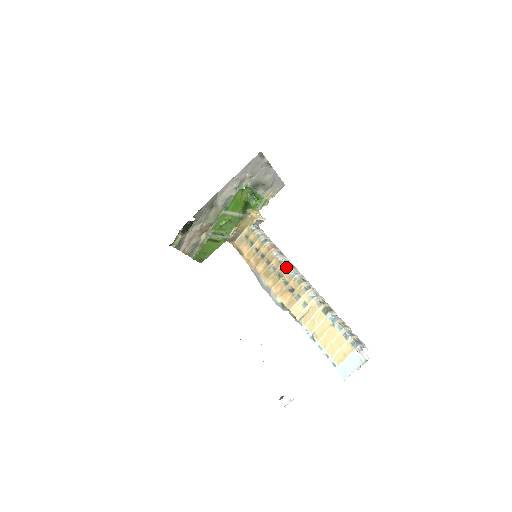
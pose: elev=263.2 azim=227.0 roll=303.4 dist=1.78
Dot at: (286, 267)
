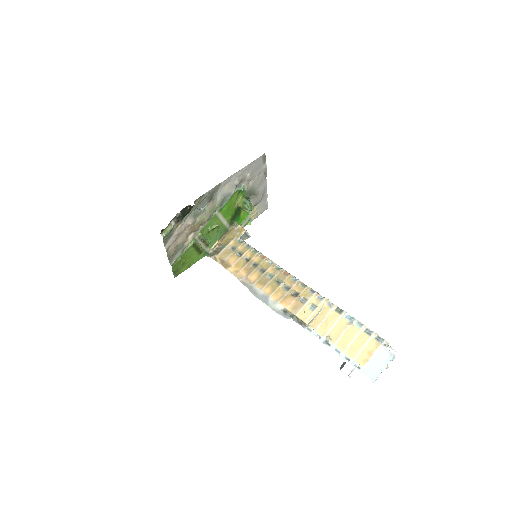
Dot at: (286, 273)
